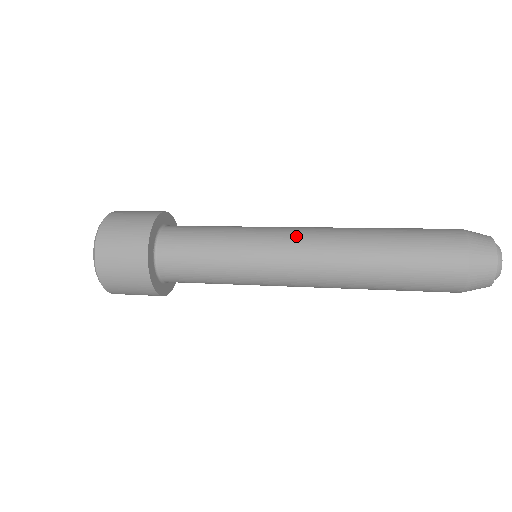
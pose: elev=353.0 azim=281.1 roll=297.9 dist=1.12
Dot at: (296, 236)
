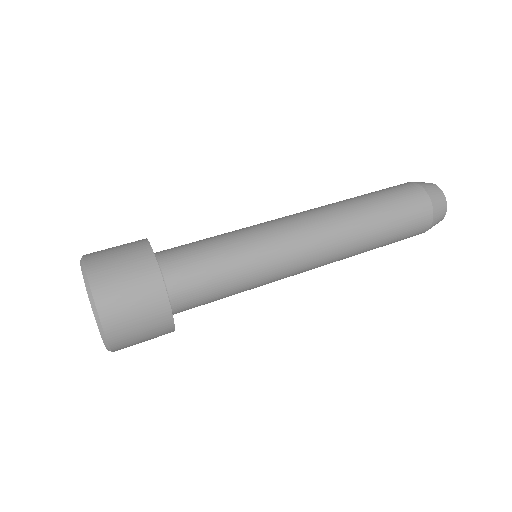
Dot at: (305, 238)
